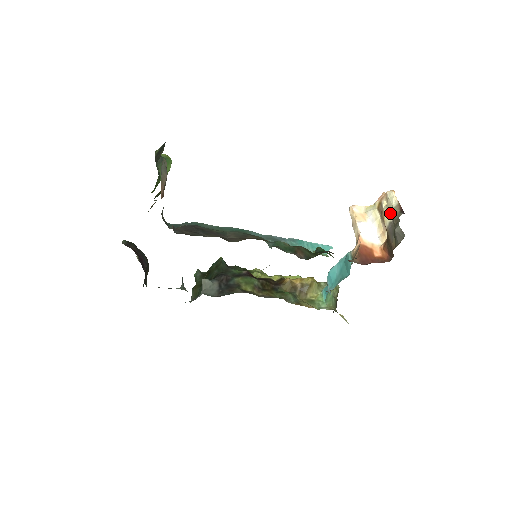
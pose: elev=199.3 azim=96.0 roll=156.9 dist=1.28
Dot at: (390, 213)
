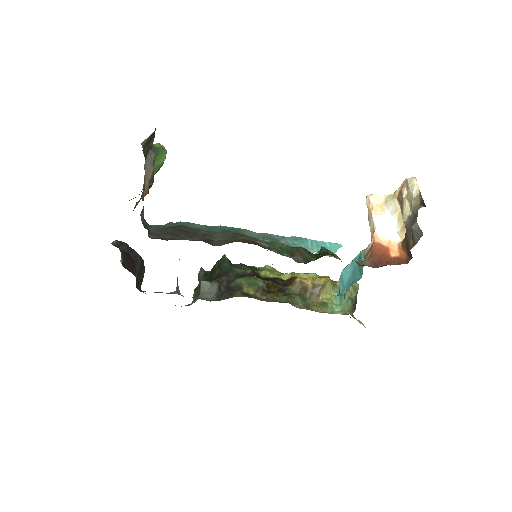
Dot at: (410, 205)
